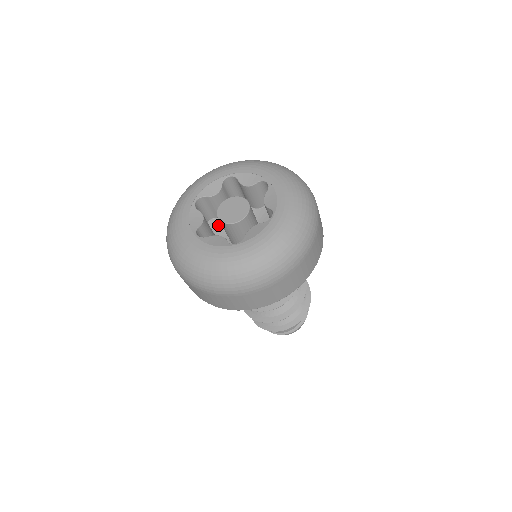
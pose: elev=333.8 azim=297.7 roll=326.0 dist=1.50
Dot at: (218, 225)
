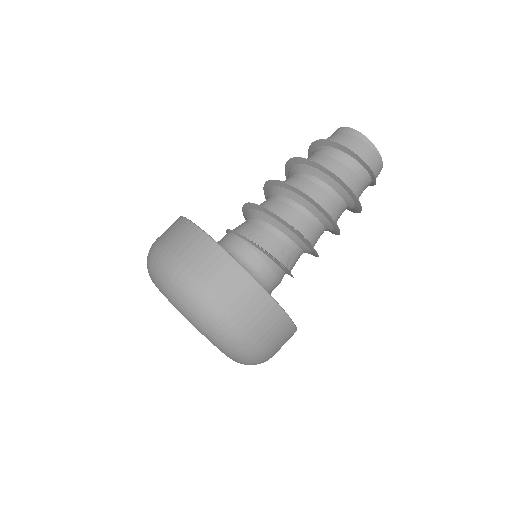
Dot at: occluded
